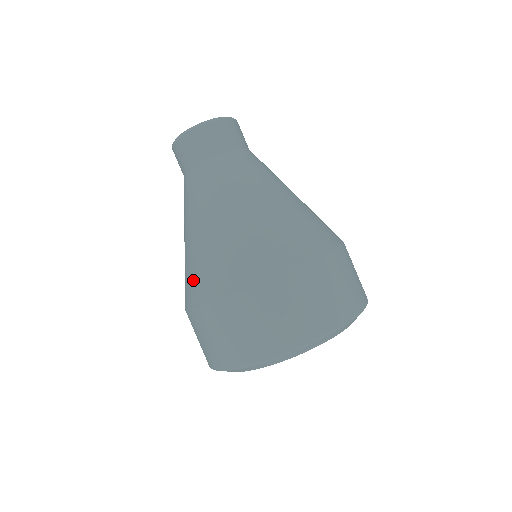
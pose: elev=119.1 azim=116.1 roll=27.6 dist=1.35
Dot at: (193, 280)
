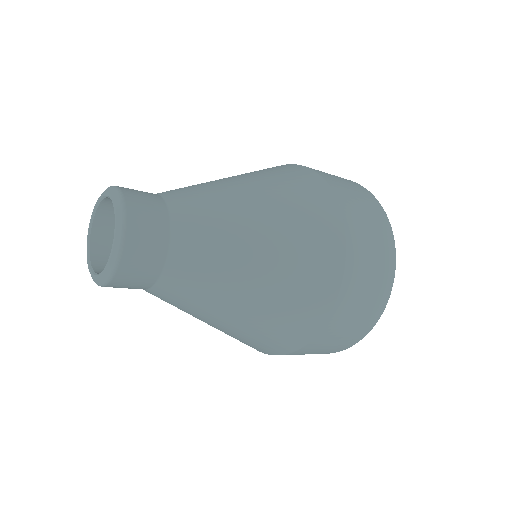
Dot at: occluded
